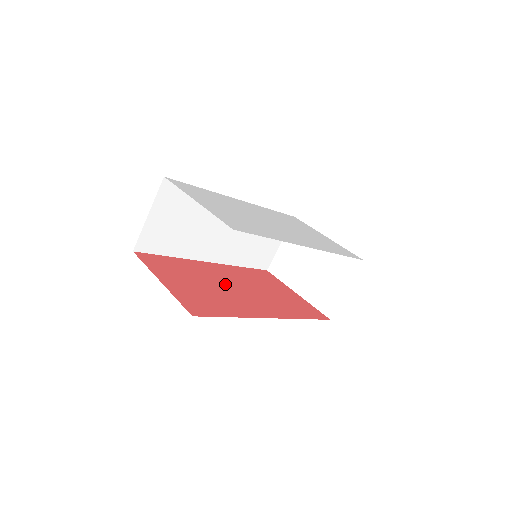
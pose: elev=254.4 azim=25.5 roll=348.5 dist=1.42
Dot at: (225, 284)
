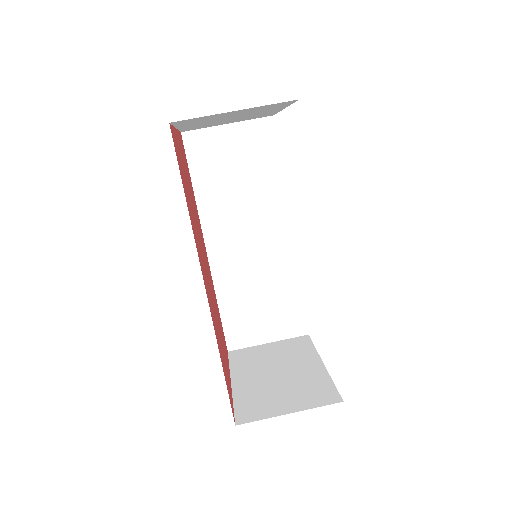
Dot at: (201, 243)
